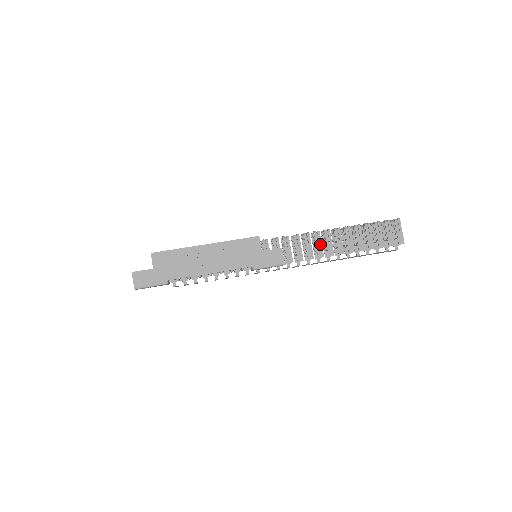
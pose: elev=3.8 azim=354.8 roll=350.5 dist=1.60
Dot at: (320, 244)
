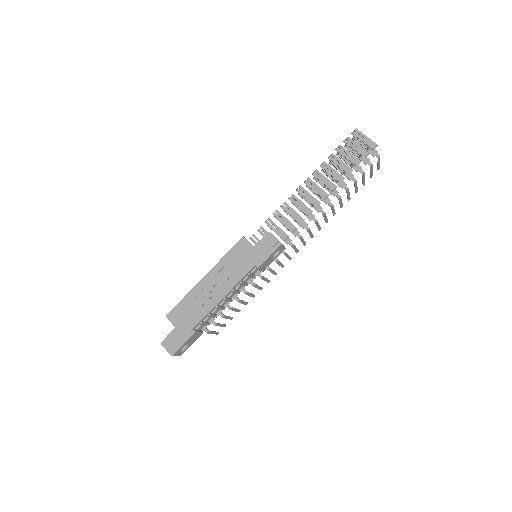
Dot at: (301, 204)
